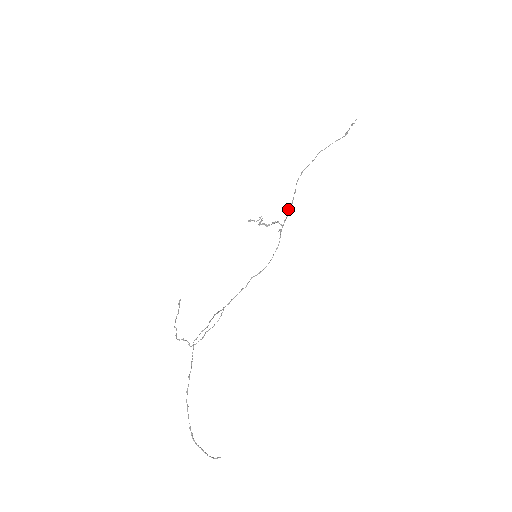
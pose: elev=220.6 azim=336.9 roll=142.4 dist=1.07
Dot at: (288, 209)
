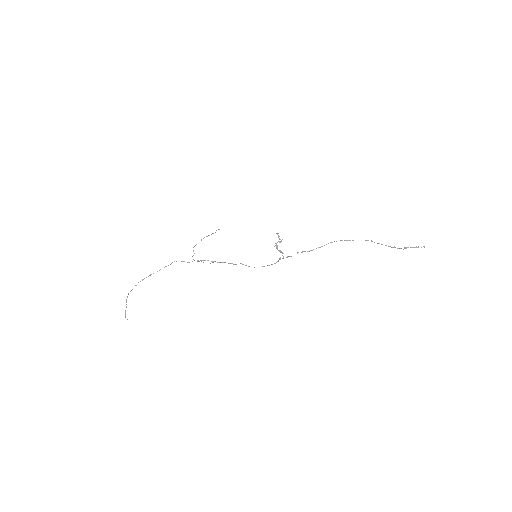
Dot at: occluded
